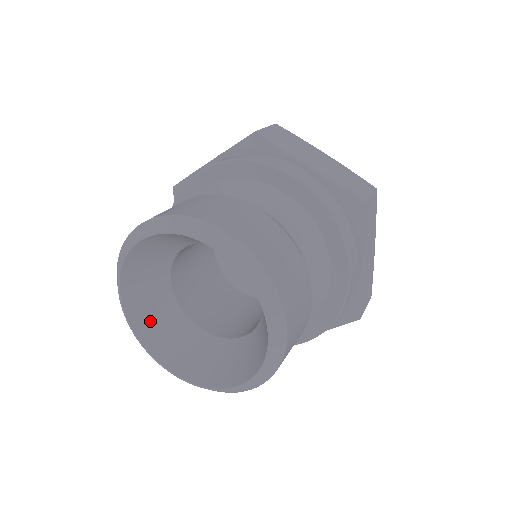
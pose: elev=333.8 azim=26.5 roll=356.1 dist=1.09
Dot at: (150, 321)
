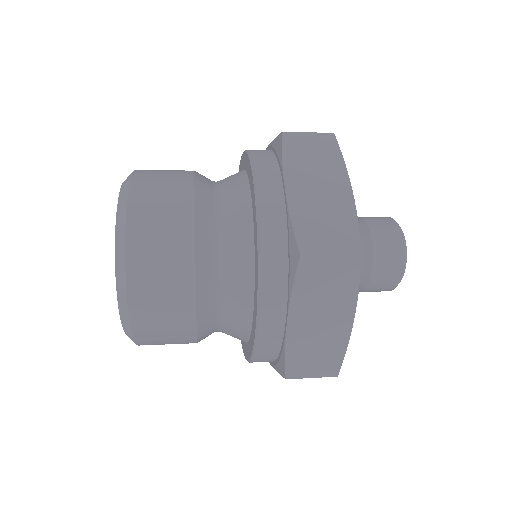
Dot at: occluded
